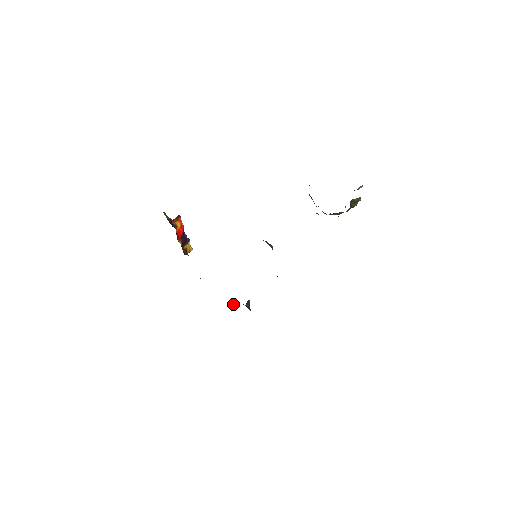
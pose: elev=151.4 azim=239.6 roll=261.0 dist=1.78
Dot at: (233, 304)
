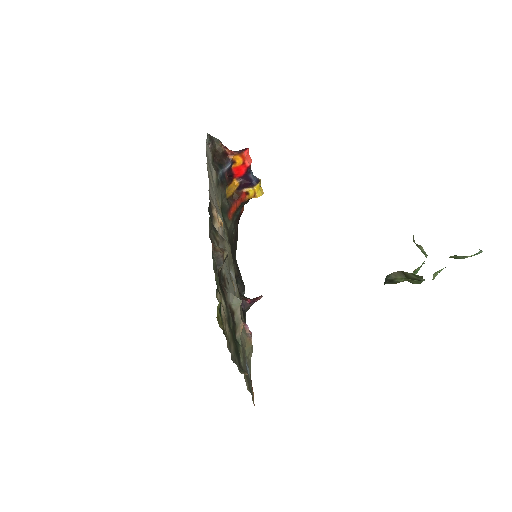
Dot at: occluded
